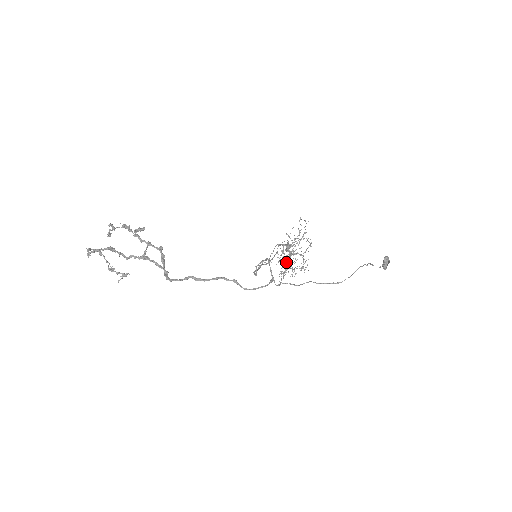
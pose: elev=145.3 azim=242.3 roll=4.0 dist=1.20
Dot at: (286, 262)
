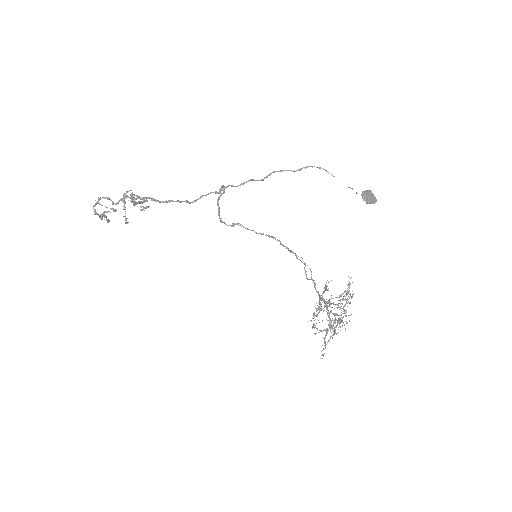
Dot at: (318, 309)
